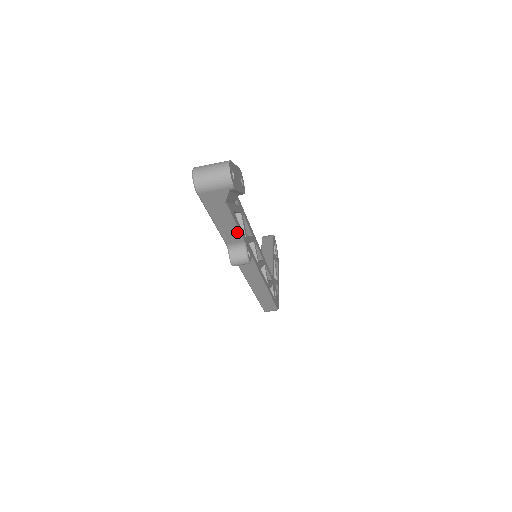
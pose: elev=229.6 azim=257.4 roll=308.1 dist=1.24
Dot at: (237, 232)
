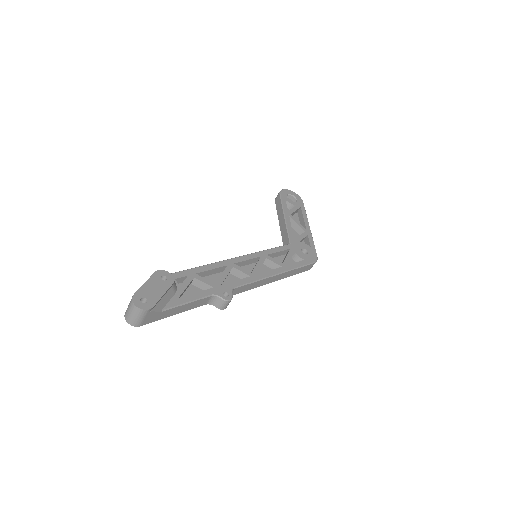
Dot at: (198, 301)
